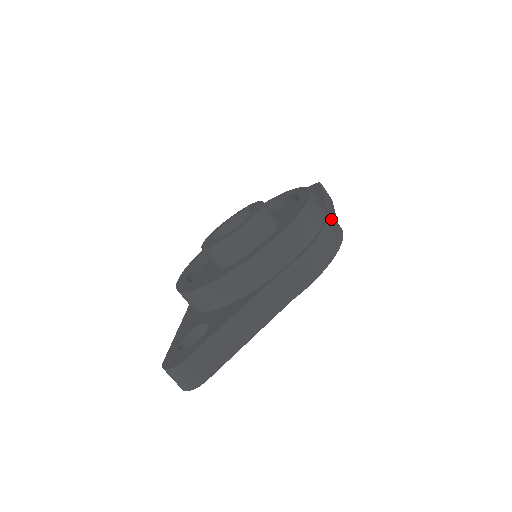
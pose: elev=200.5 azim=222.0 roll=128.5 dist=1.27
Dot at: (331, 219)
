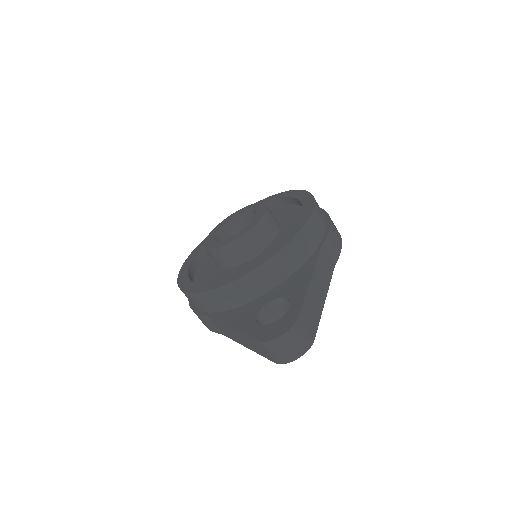
Dot at: occluded
